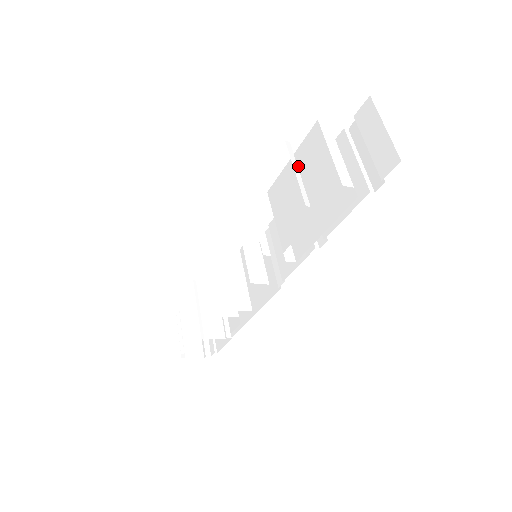
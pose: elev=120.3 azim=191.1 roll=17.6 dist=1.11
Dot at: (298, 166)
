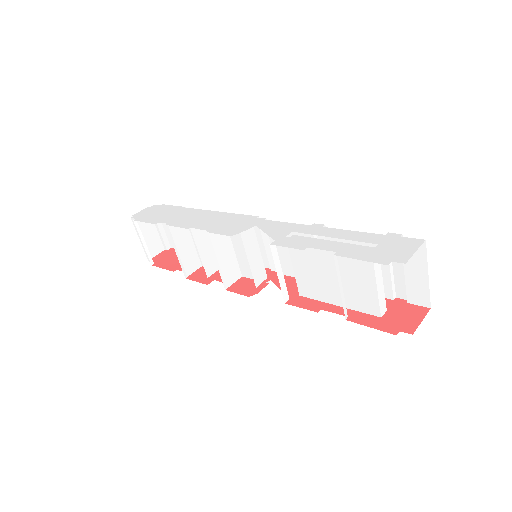
Dot at: occluded
